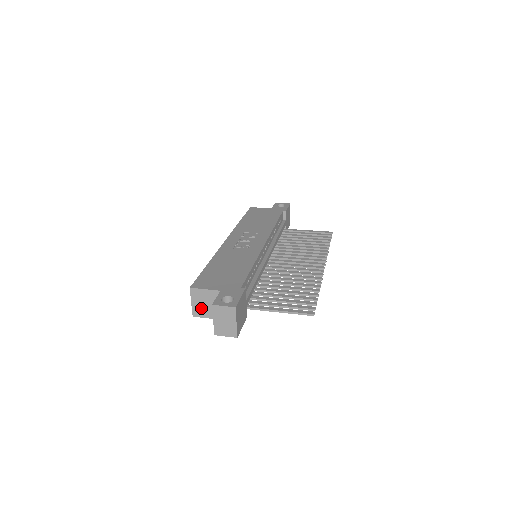
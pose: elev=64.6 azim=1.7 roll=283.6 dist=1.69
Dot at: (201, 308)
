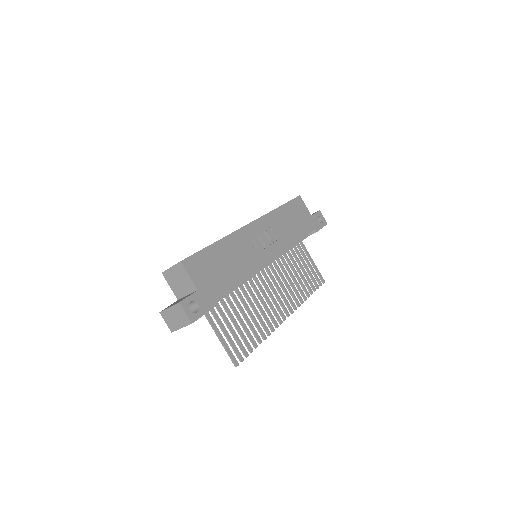
Dot at: (173, 278)
